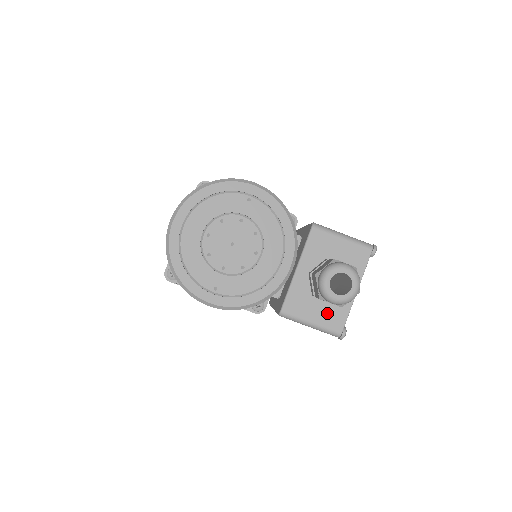
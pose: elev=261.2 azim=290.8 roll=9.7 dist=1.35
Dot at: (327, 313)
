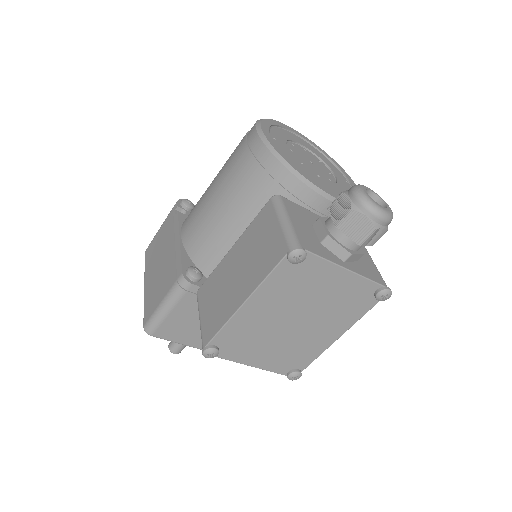
Dot at: (308, 236)
